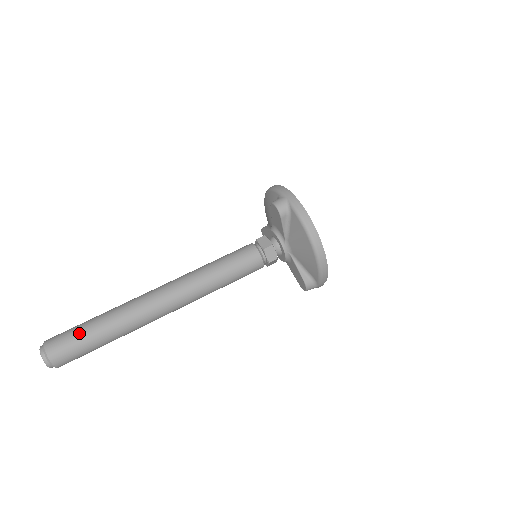
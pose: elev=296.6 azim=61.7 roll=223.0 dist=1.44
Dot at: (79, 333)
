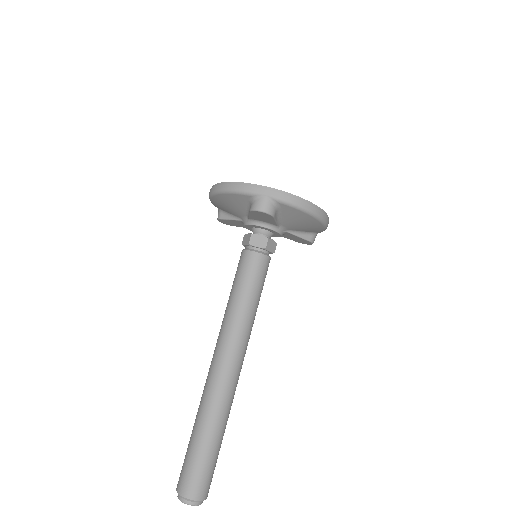
Dot at: (203, 461)
